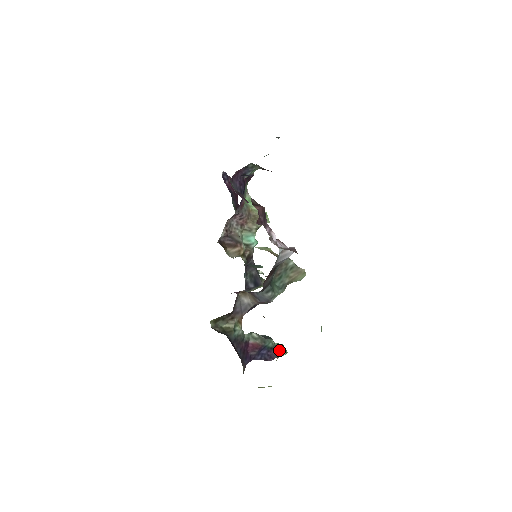
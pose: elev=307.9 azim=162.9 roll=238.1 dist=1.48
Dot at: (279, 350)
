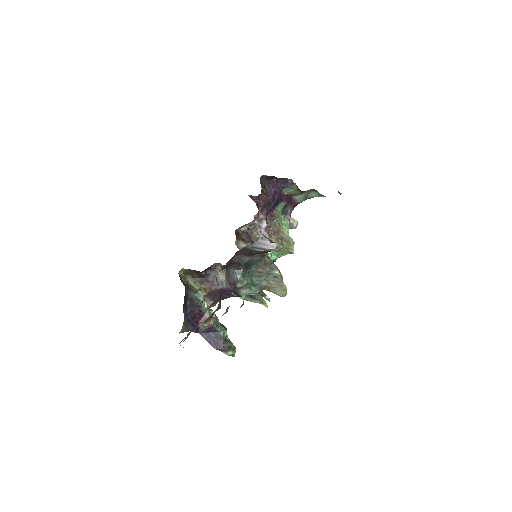
Dot at: (227, 345)
